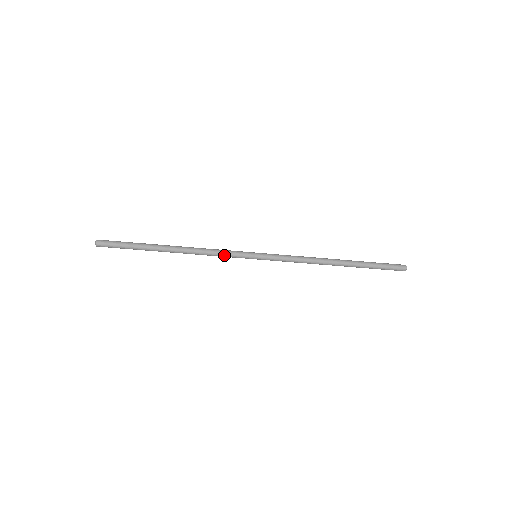
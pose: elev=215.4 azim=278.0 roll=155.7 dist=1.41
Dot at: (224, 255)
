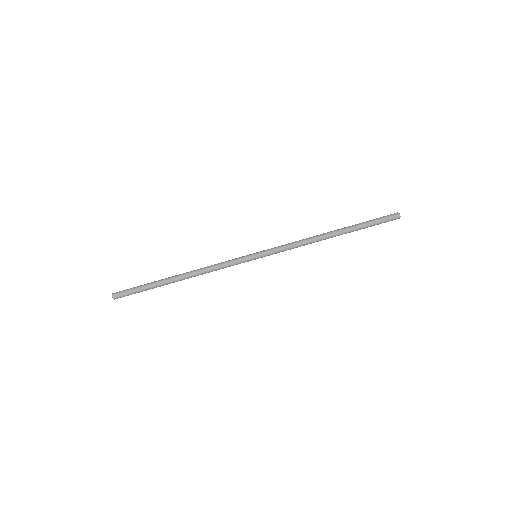
Dot at: (226, 263)
